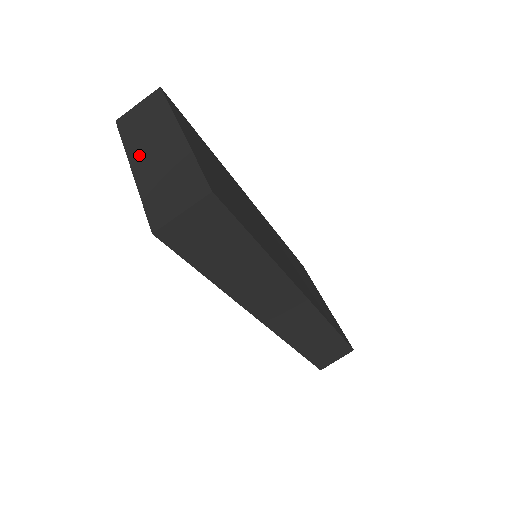
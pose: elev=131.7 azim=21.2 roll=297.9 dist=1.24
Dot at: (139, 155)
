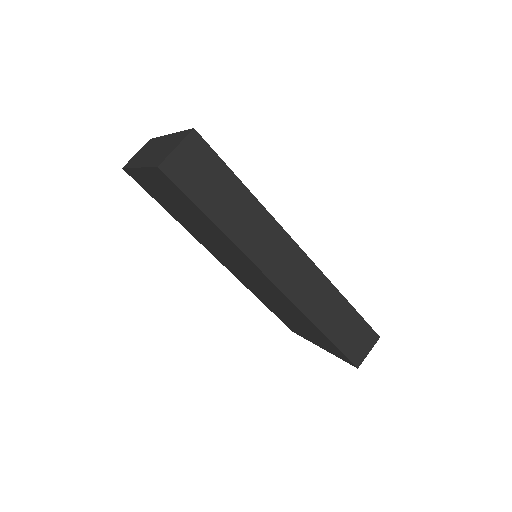
Dot at: (142, 161)
